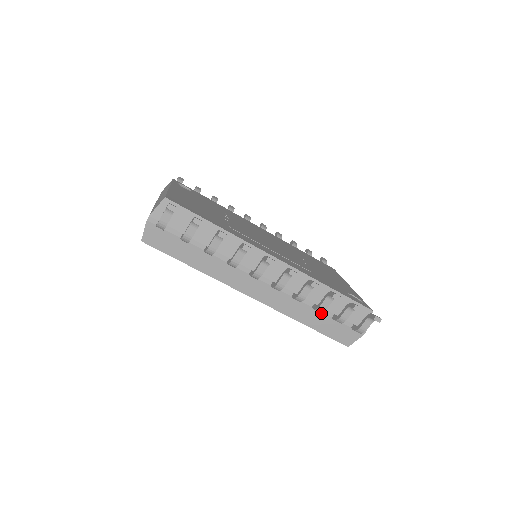
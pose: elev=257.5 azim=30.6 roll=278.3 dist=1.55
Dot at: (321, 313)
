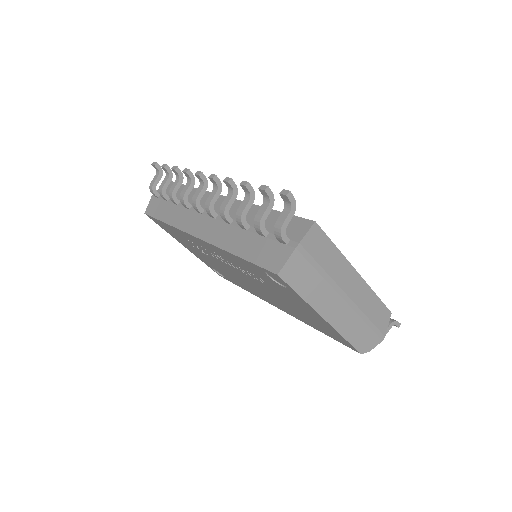
Dot at: (250, 233)
